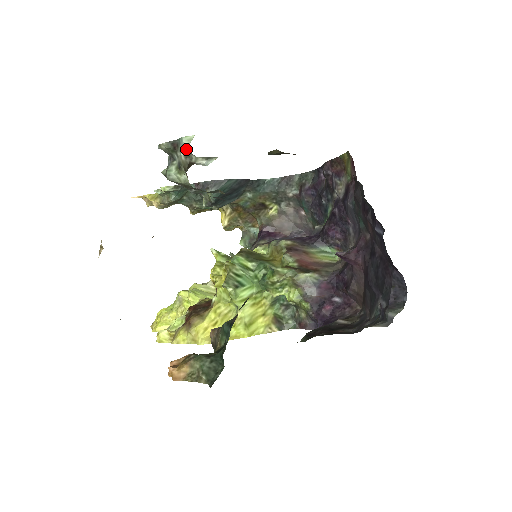
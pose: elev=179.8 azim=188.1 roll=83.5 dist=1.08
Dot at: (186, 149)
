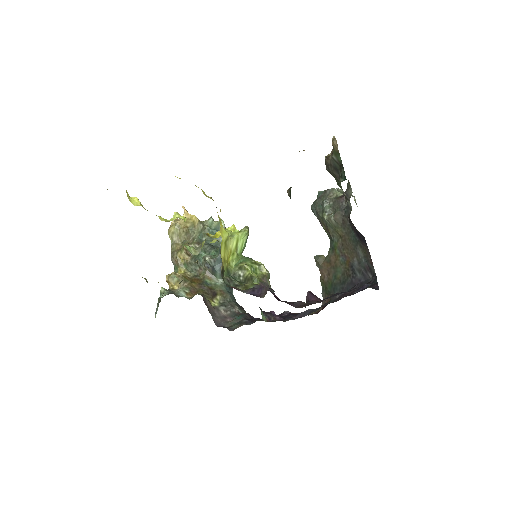
Dot at: (352, 195)
